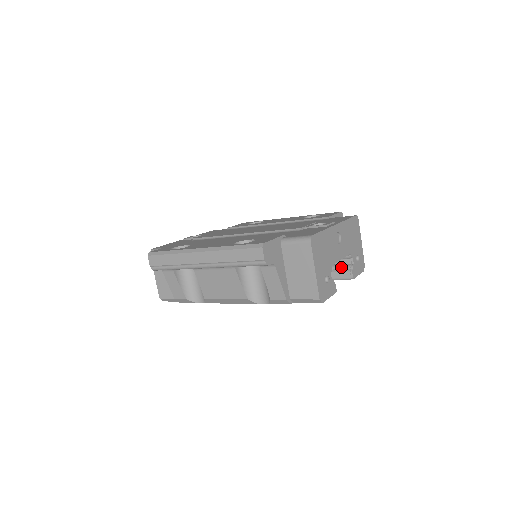
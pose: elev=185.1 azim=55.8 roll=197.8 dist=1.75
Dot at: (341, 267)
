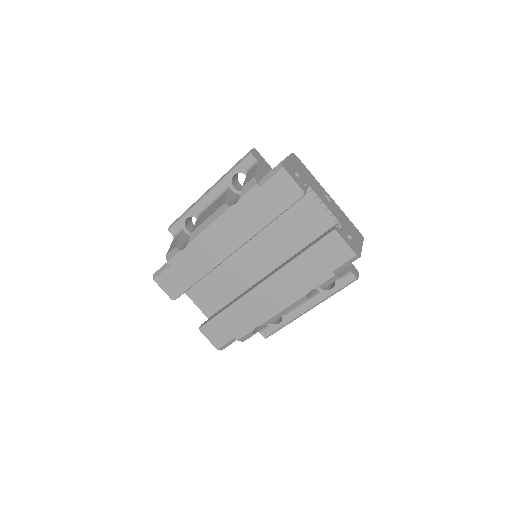
Dot at: occluded
